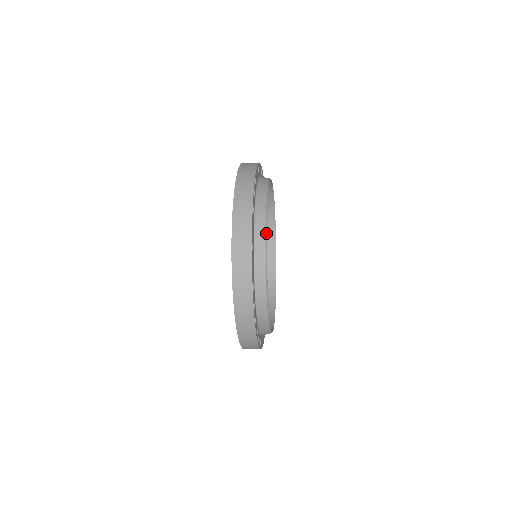
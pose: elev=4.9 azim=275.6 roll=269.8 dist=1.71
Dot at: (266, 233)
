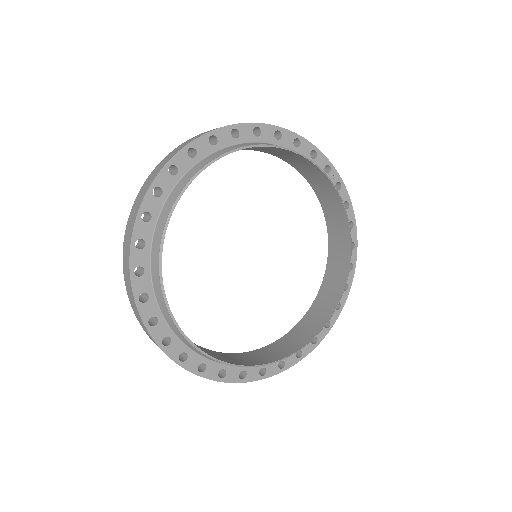
Dot at: (224, 155)
